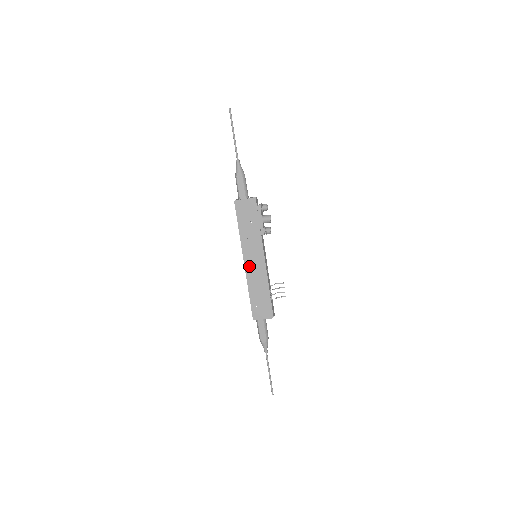
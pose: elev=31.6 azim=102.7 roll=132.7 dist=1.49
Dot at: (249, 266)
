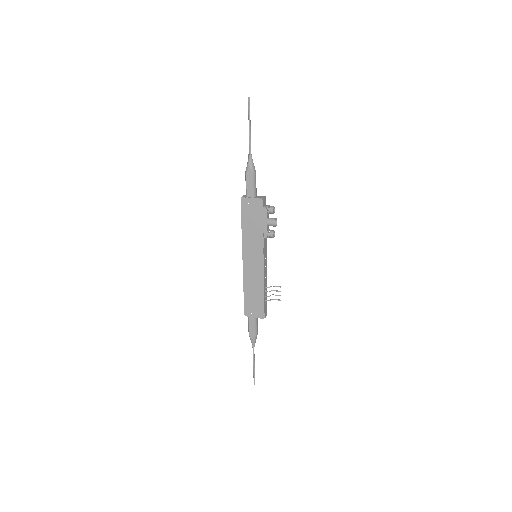
Dot at: (247, 265)
